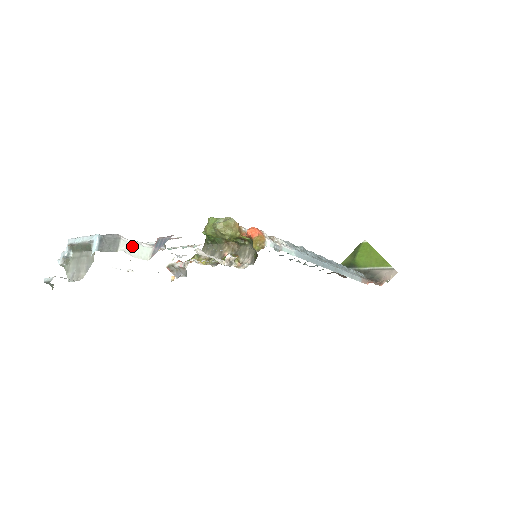
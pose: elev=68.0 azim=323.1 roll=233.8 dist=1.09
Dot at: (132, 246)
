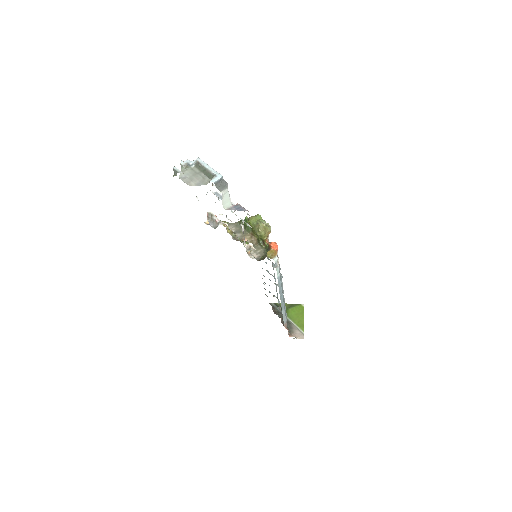
Dot at: (227, 196)
